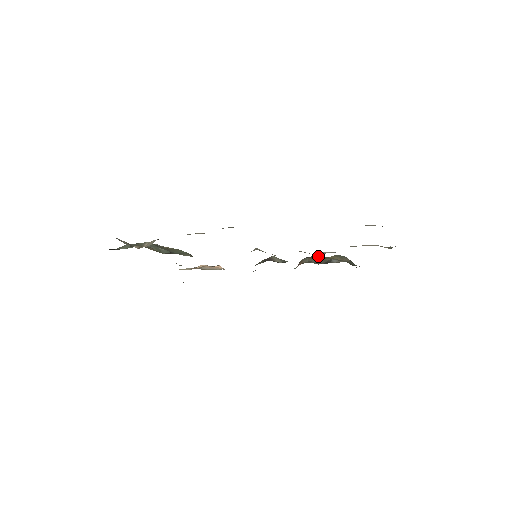
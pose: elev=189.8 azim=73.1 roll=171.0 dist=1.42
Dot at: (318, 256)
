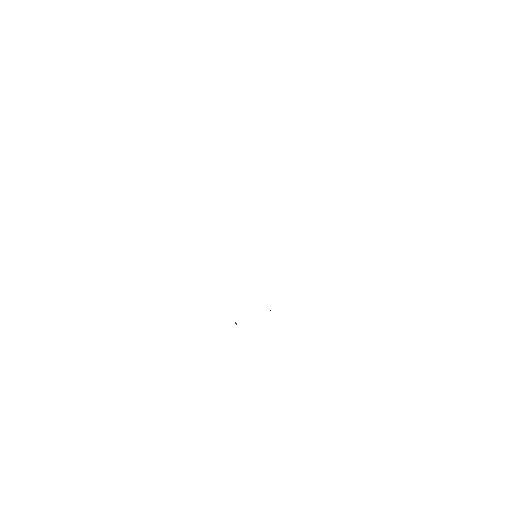
Dot at: occluded
